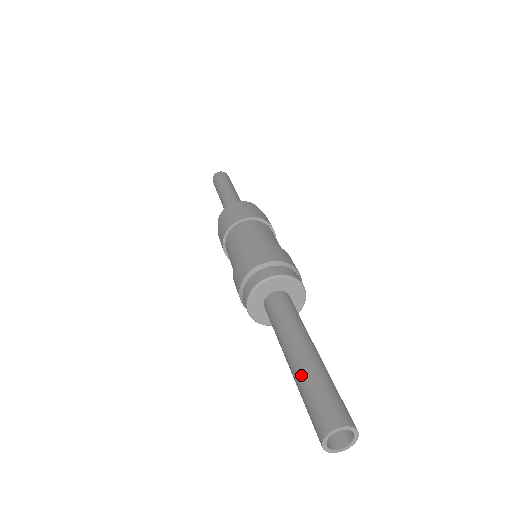
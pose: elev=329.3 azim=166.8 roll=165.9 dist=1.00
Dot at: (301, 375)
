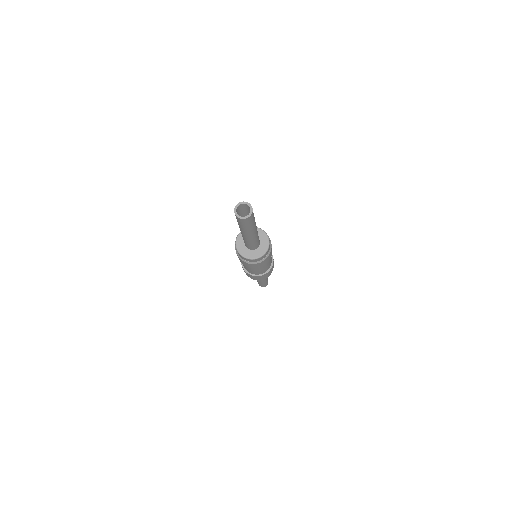
Dot at: occluded
